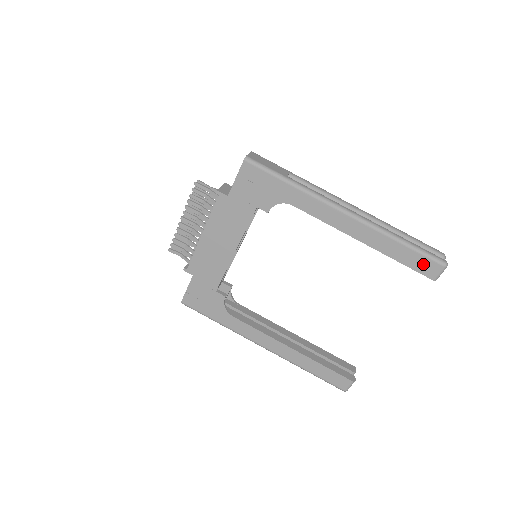
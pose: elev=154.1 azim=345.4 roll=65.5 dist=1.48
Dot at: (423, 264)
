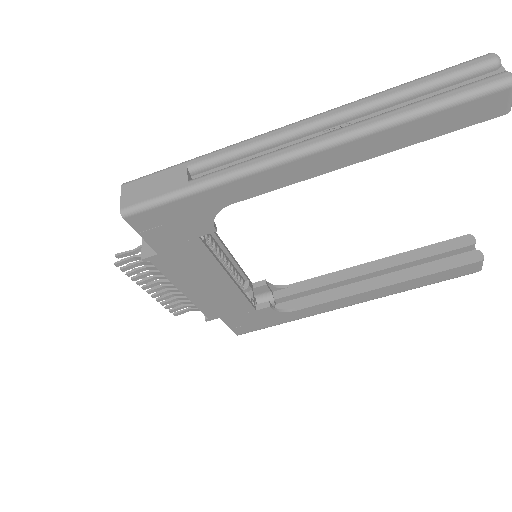
Dot at: (473, 111)
